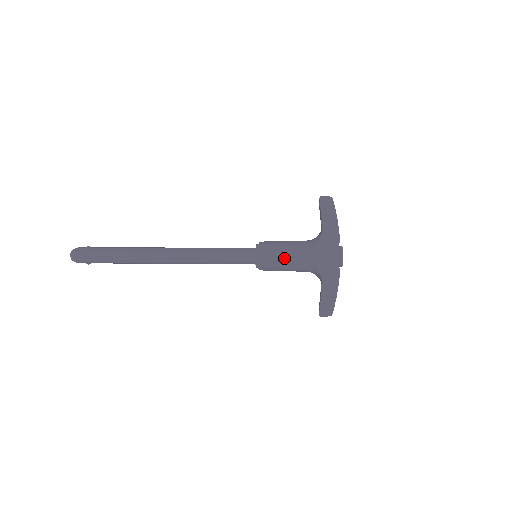
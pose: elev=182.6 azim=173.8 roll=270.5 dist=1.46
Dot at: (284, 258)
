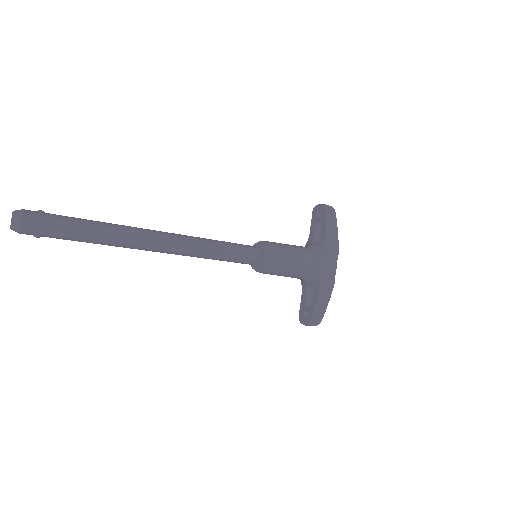
Dot at: (291, 264)
